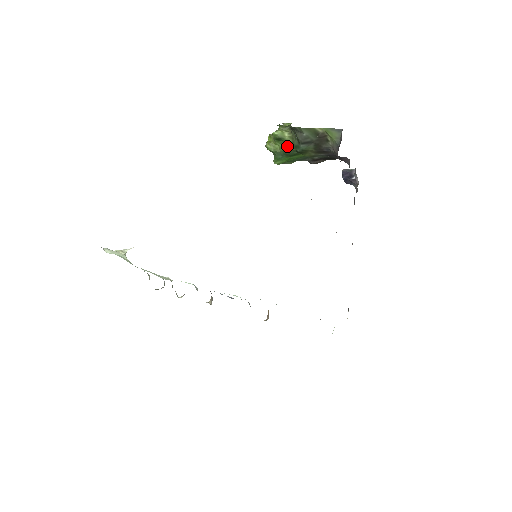
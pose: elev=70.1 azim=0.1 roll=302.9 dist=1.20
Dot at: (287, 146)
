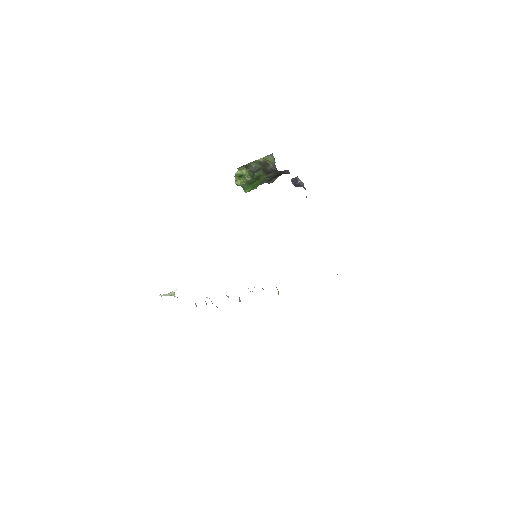
Dot at: (247, 178)
